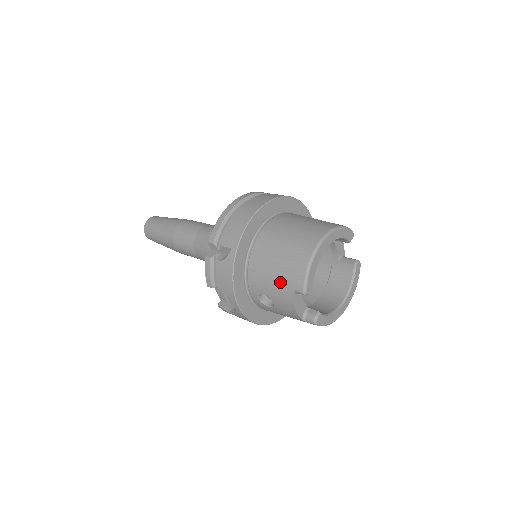
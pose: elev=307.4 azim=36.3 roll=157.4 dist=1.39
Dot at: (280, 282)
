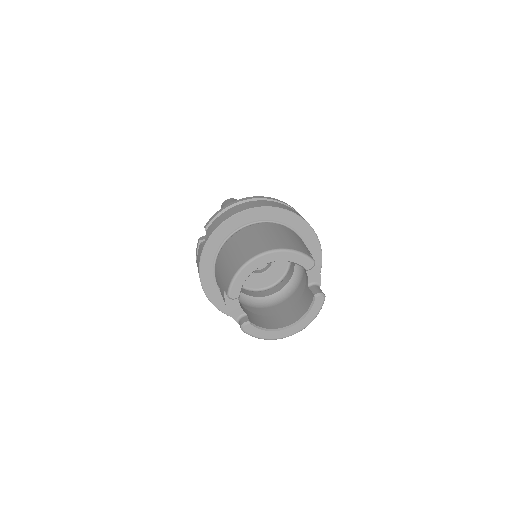
Dot at: (222, 279)
